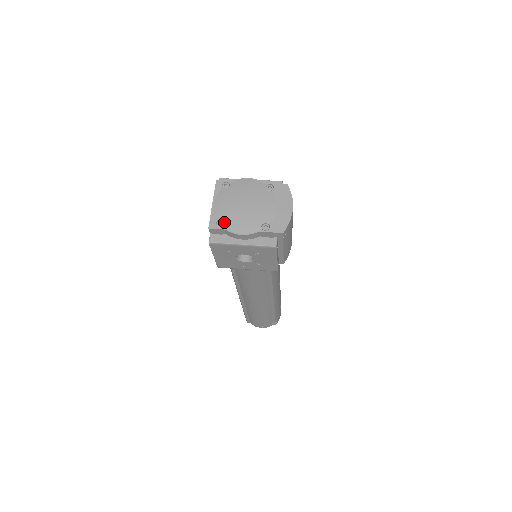
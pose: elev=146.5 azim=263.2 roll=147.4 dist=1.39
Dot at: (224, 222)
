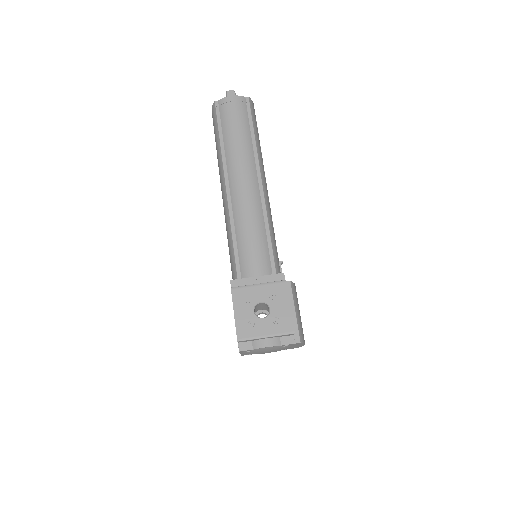
Dot at: occluded
